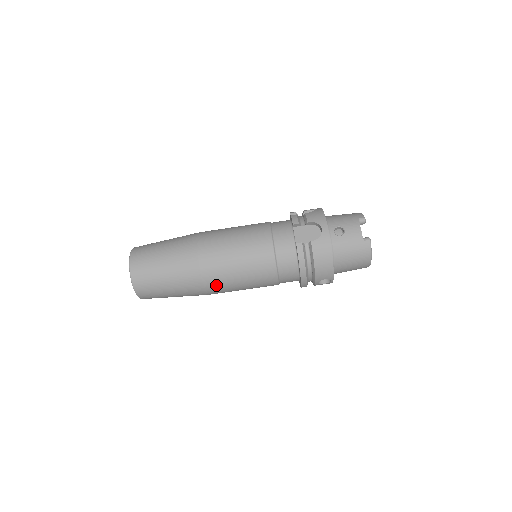
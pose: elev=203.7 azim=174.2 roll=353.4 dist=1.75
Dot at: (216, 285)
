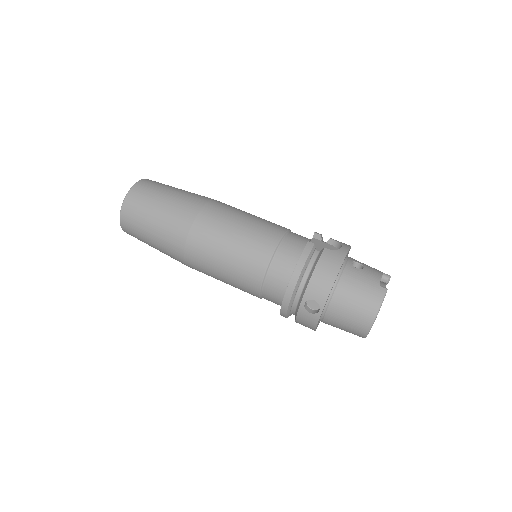
Dot at: (201, 239)
